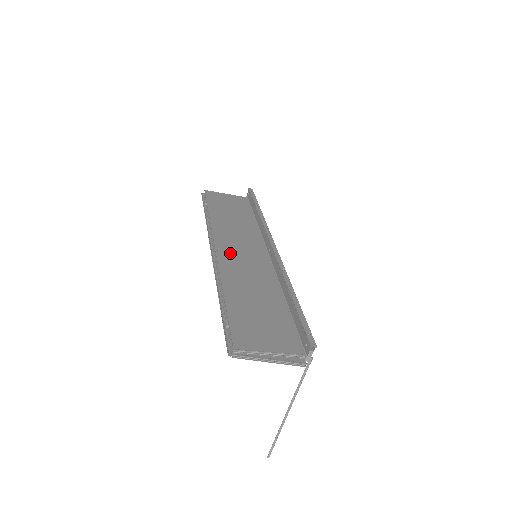
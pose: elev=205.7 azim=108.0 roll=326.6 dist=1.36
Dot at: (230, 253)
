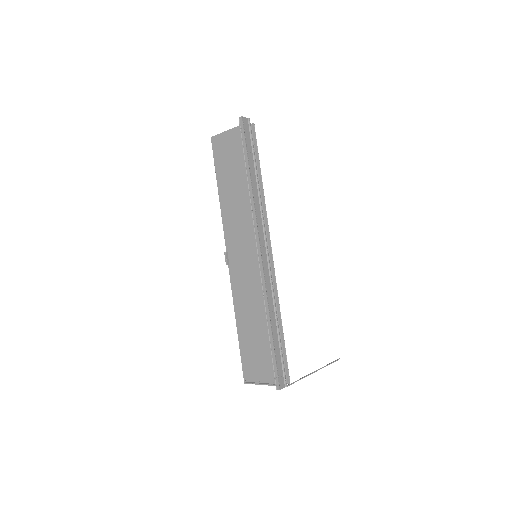
Dot at: (237, 262)
